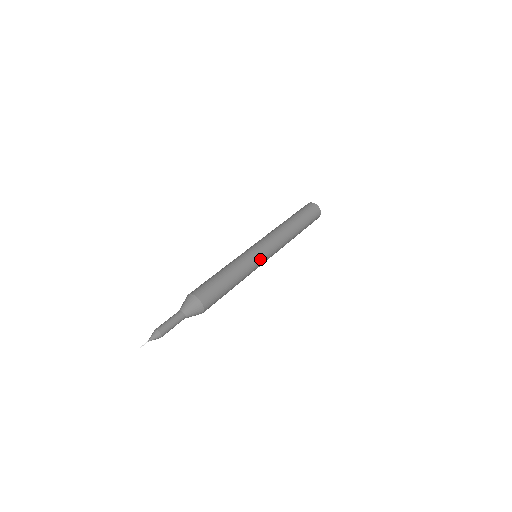
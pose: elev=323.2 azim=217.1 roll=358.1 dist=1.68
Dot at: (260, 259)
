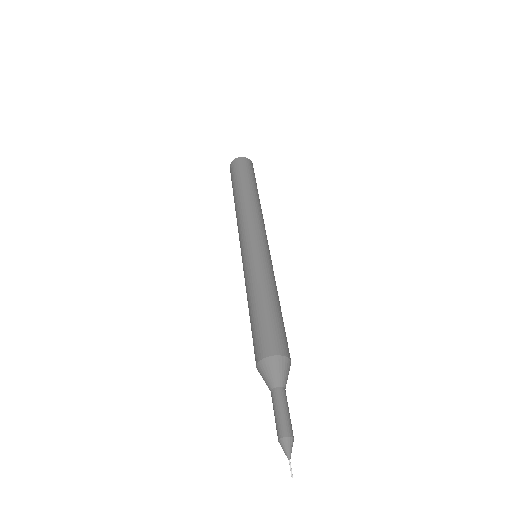
Dot at: occluded
